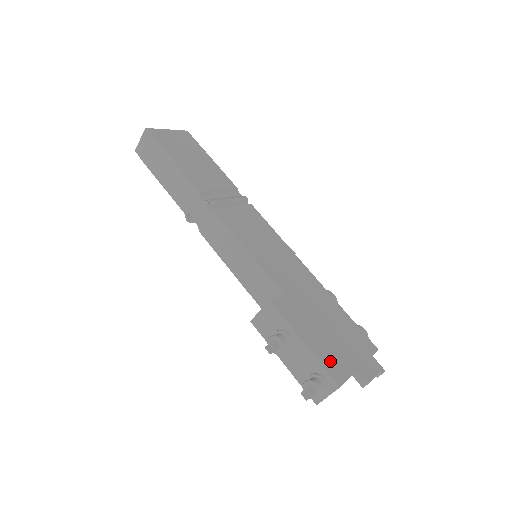
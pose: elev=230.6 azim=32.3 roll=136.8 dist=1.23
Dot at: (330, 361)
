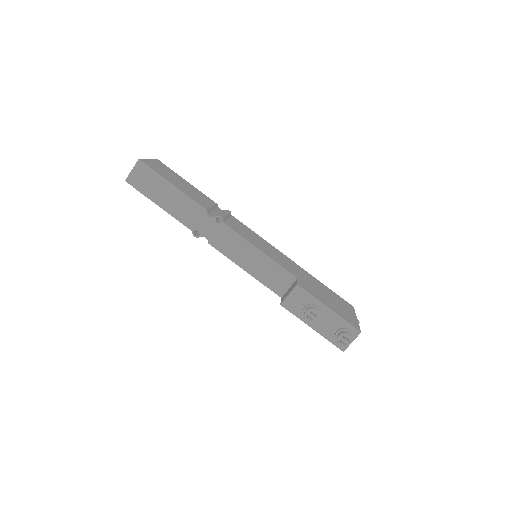
Dot at: (346, 318)
